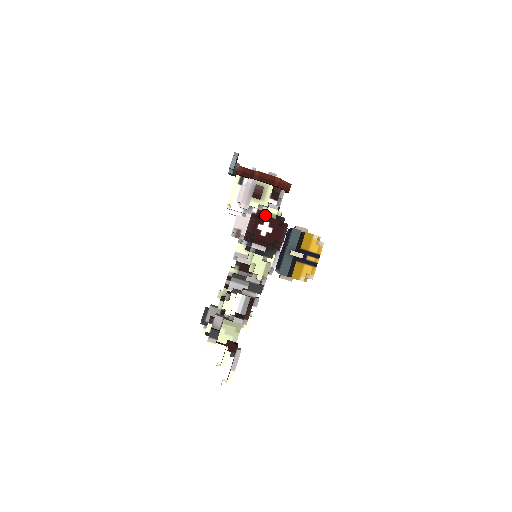
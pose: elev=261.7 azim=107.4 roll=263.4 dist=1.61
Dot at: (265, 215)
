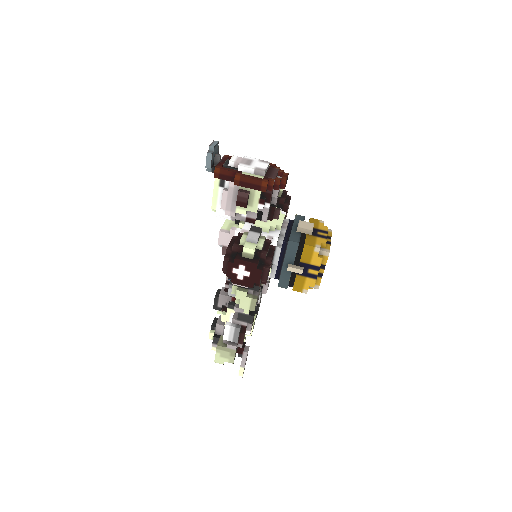
Dot at: (242, 252)
